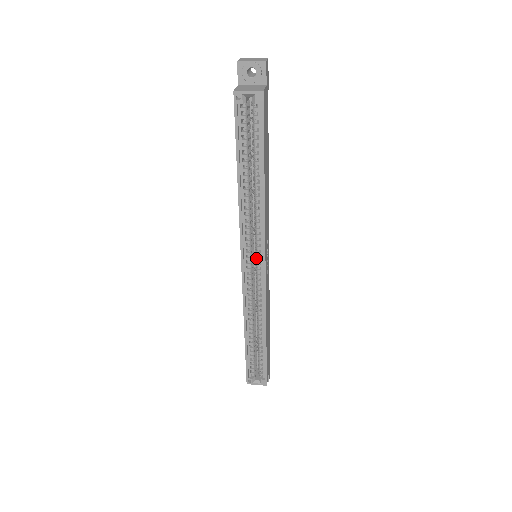
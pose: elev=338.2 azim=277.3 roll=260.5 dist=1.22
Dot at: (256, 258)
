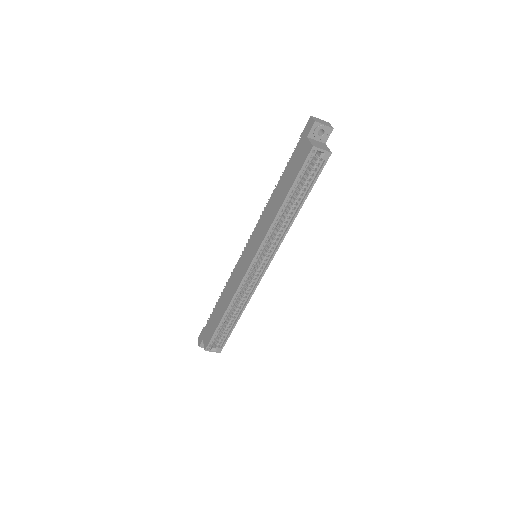
Dot at: (263, 260)
